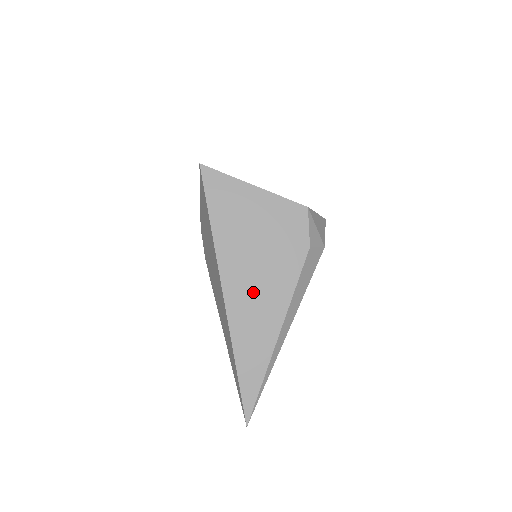
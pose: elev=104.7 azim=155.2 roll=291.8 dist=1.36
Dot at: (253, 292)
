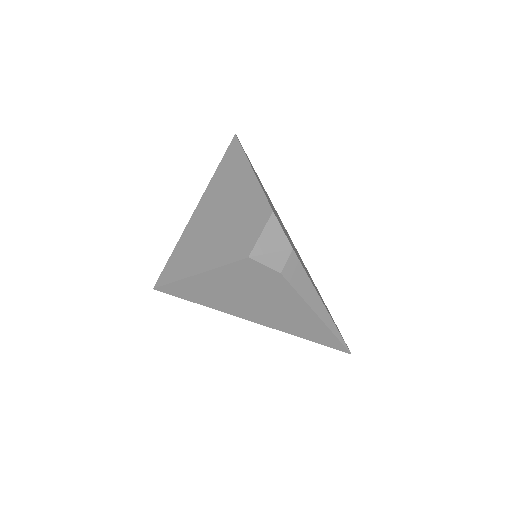
Dot at: (277, 314)
